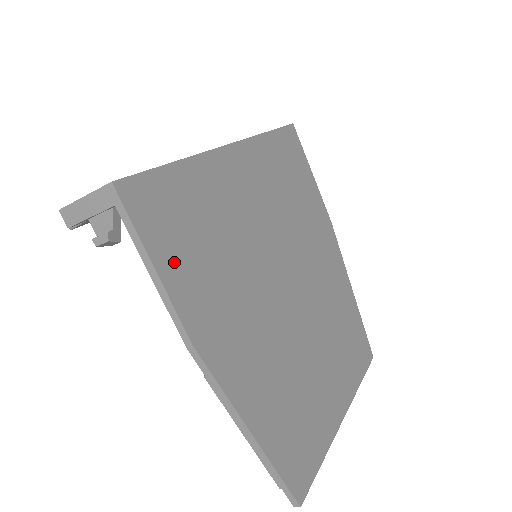
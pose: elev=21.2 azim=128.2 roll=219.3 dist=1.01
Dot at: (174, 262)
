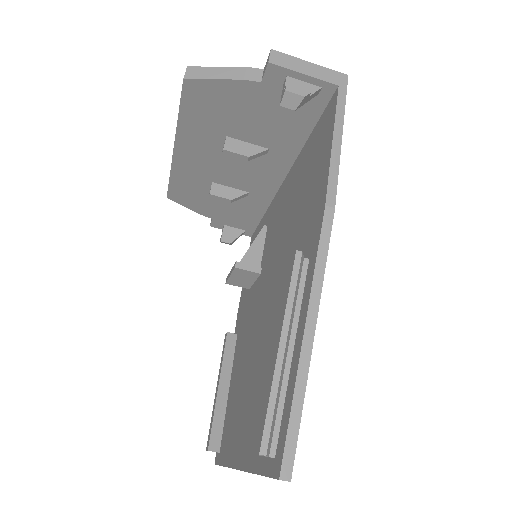
Dot at: occluded
